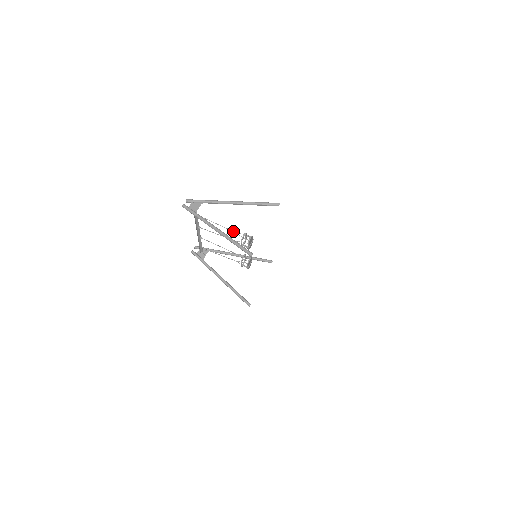
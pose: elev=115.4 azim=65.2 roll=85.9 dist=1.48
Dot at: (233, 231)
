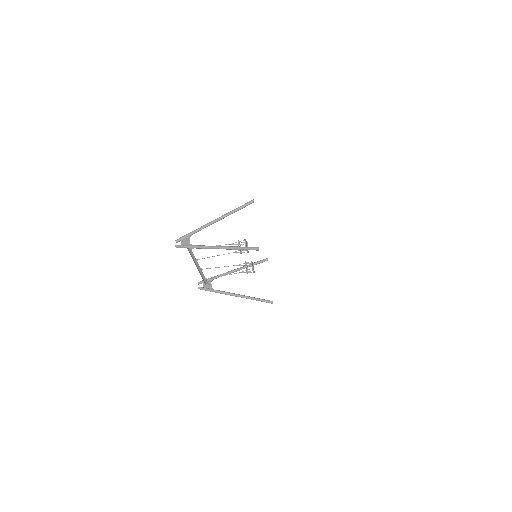
Dot at: (228, 244)
